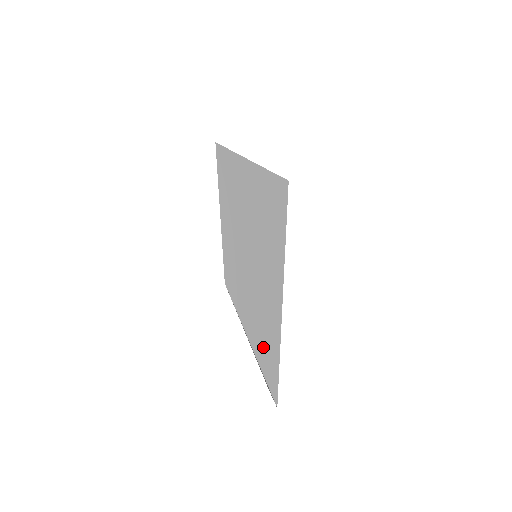
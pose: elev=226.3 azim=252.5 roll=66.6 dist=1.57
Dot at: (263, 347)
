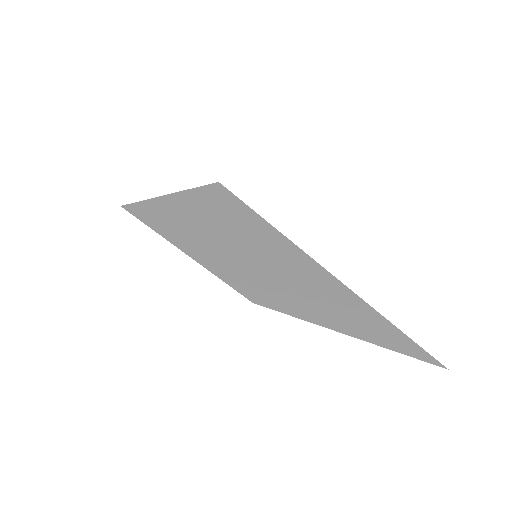
Dot at: (359, 325)
